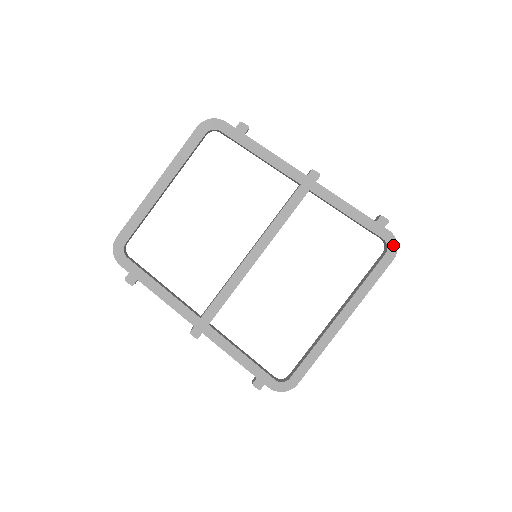
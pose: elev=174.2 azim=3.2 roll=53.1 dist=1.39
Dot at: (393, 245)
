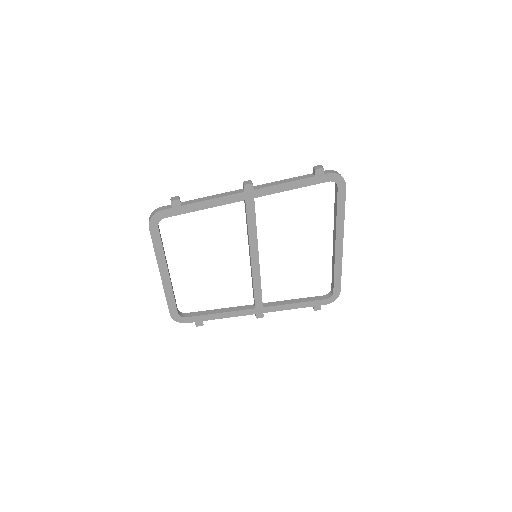
Dot at: (339, 179)
